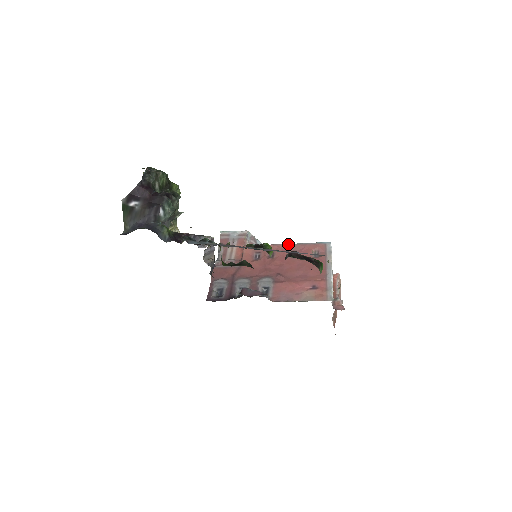
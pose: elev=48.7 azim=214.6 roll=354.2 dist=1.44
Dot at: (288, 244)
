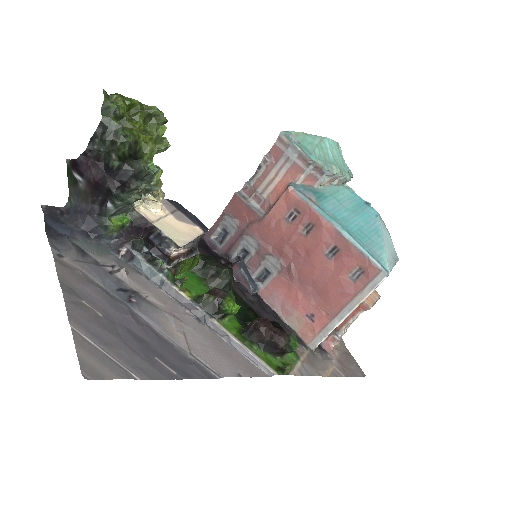
Dot at: (338, 231)
